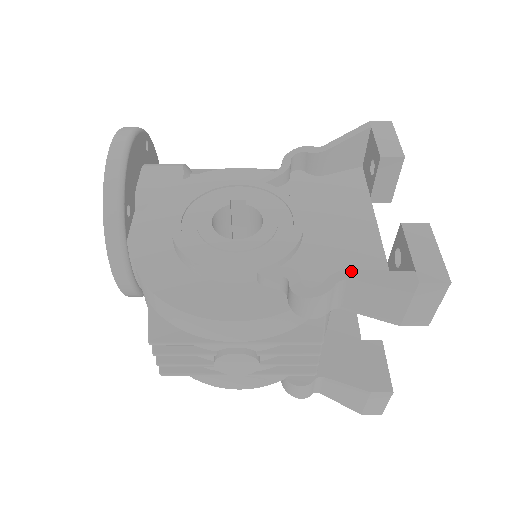
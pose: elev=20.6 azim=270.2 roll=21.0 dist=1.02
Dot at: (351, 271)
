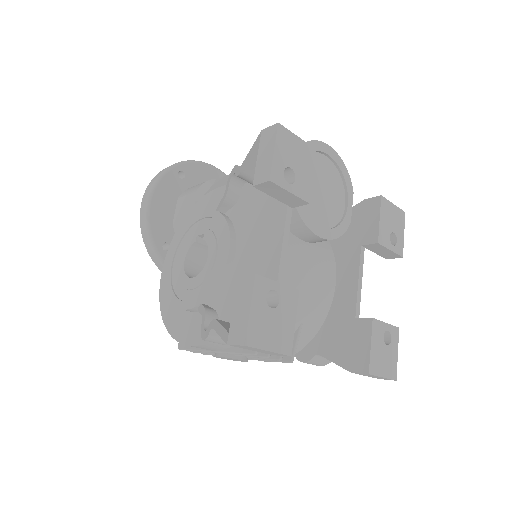
Dot at: (215, 321)
